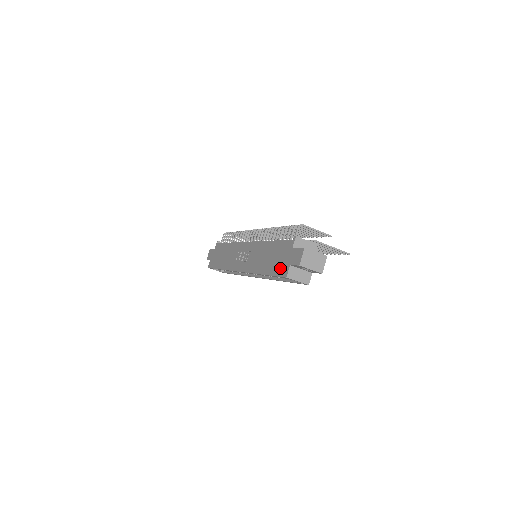
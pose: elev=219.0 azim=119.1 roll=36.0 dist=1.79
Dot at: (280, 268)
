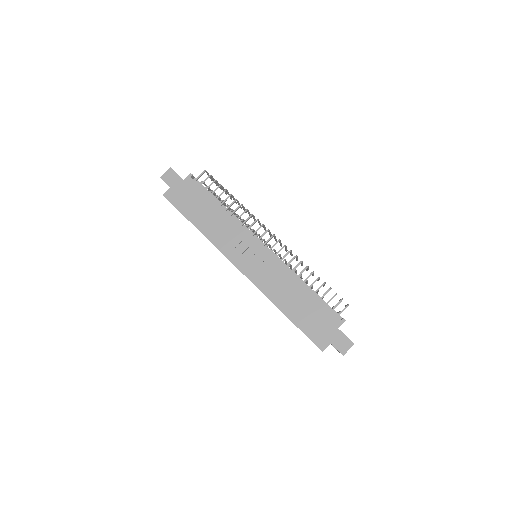
Dot at: (316, 334)
